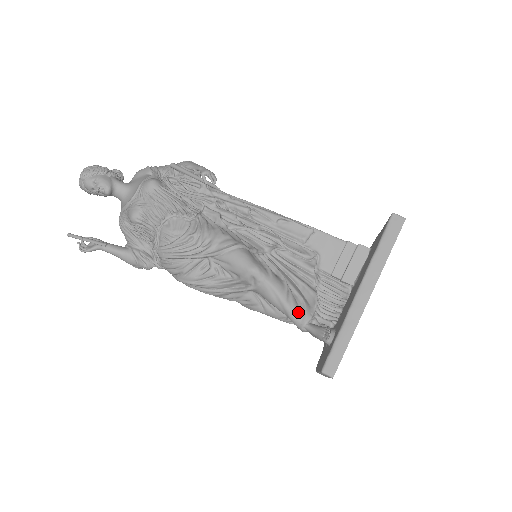
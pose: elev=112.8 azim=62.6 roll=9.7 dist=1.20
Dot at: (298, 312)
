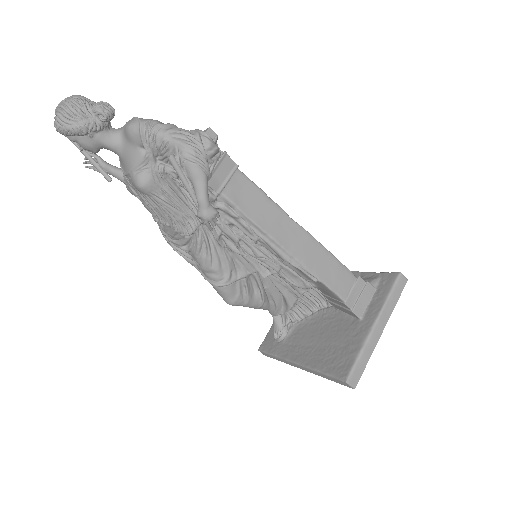
Dot at: (268, 310)
